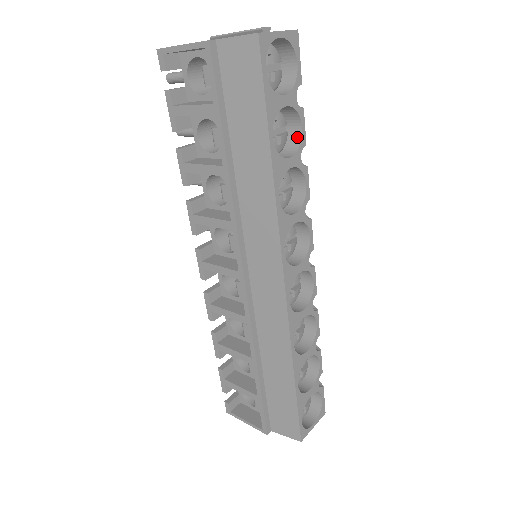
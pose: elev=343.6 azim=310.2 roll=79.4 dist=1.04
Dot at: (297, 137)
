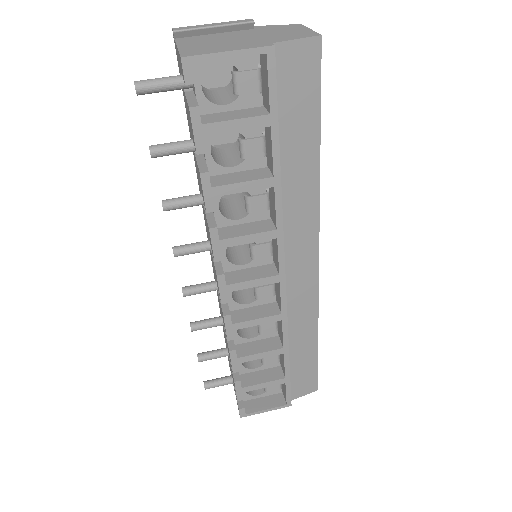
Dot at: occluded
